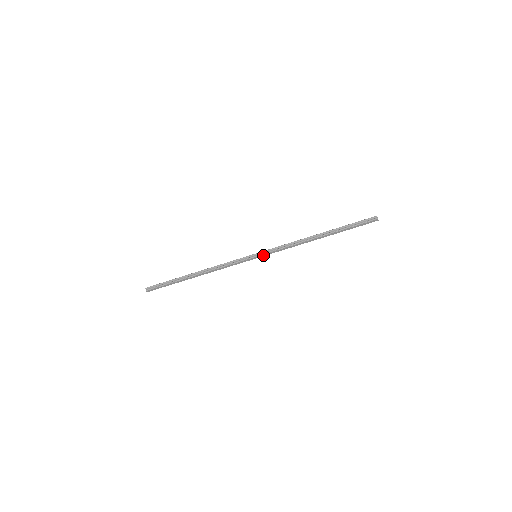
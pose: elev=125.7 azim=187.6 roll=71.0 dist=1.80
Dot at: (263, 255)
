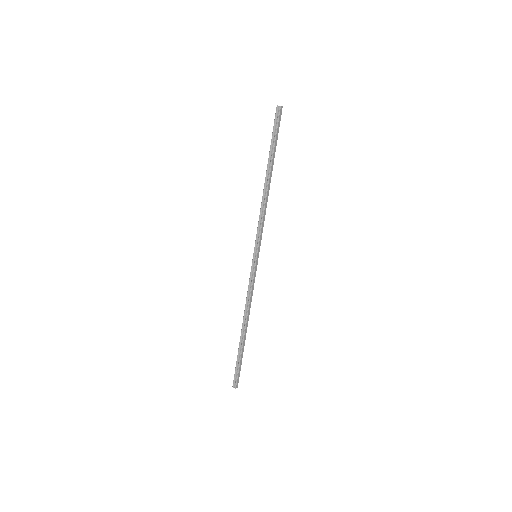
Dot at: (259, 248)
